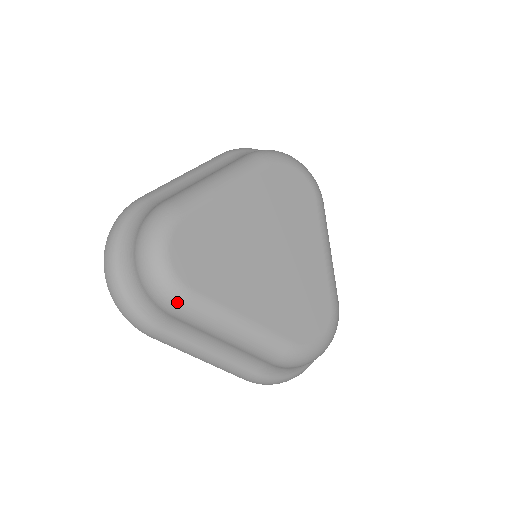
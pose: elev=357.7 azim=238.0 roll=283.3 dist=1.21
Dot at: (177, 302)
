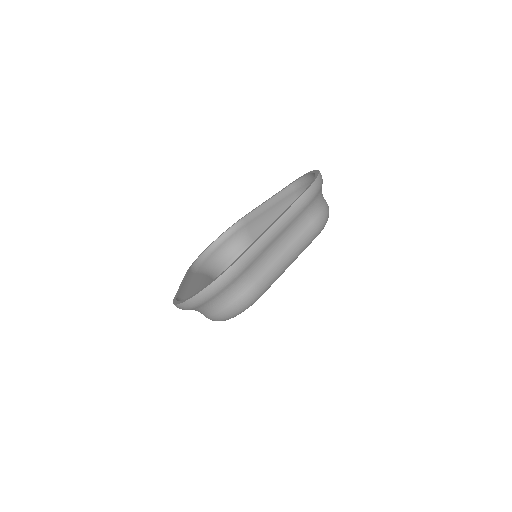
Dot at: occluded
